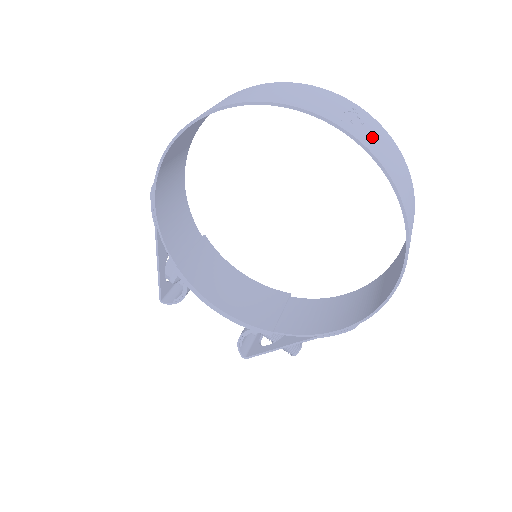
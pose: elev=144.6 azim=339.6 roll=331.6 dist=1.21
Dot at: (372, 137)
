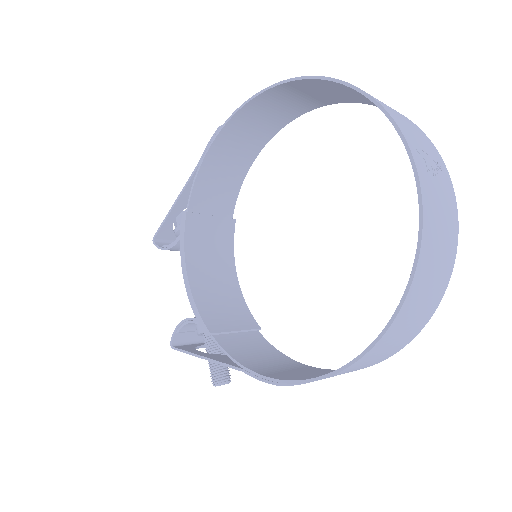
Dot at: (436, 191)
